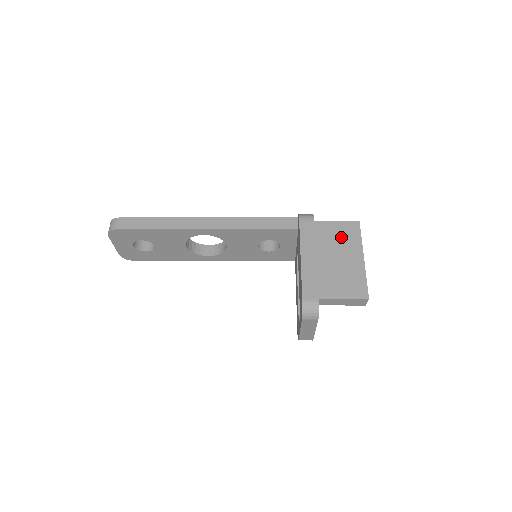
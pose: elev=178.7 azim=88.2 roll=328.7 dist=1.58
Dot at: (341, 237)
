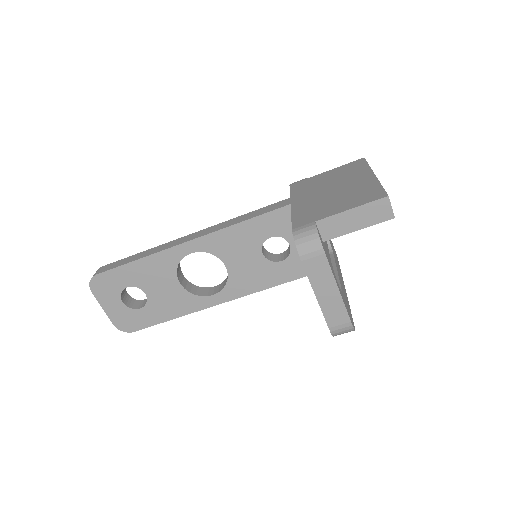
Dot at: (342, 174)
